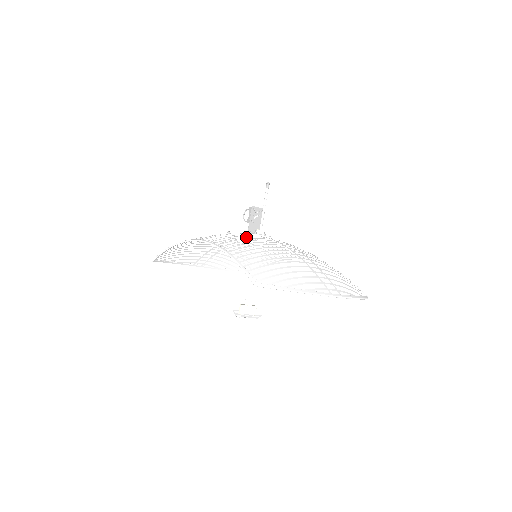
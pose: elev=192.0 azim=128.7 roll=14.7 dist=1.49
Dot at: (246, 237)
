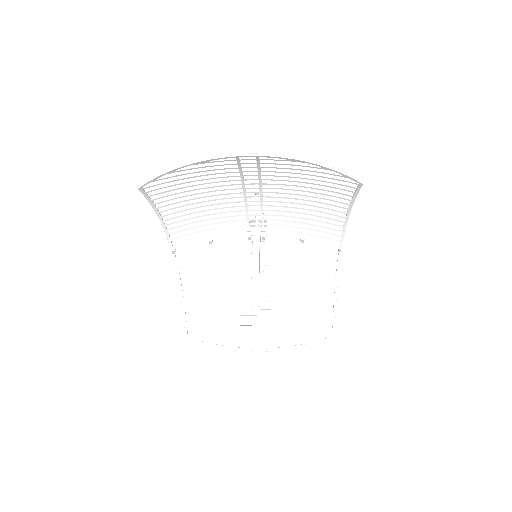
Dot at: (213, 222)
